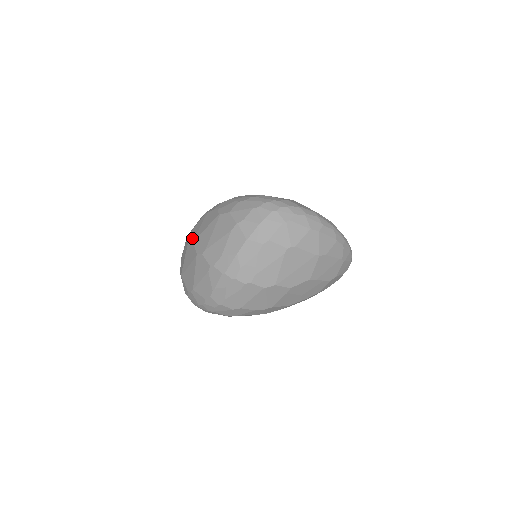
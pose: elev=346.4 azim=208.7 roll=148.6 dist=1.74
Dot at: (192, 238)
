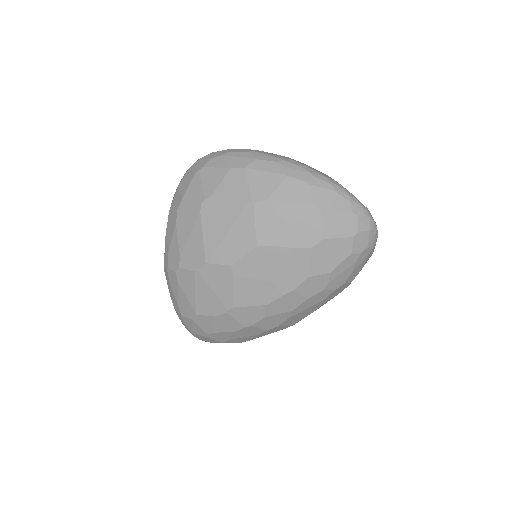
Dot at: occluded
